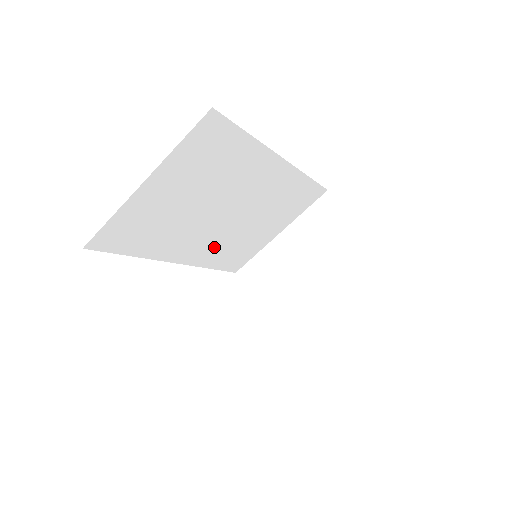
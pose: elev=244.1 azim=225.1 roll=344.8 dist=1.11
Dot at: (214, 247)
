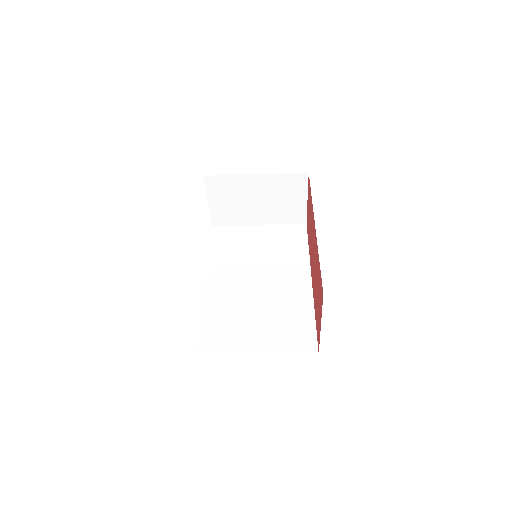
Dot at: occluded
